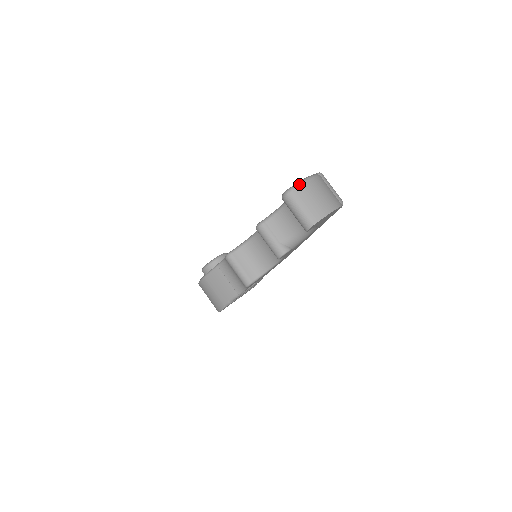
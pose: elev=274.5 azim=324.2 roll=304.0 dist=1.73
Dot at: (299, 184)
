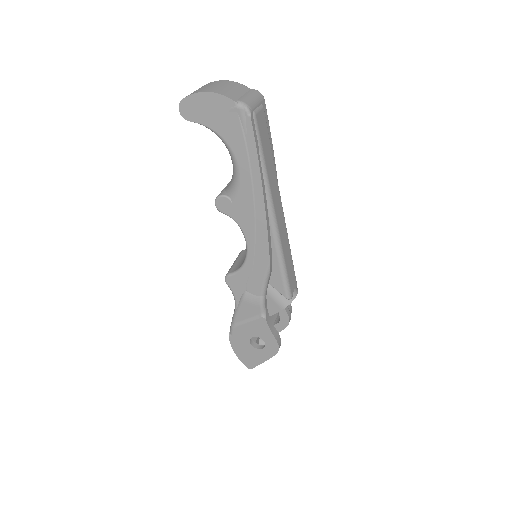
Dot at: occluded
